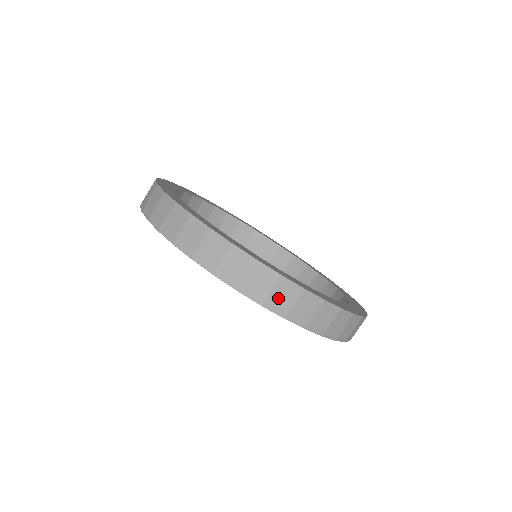
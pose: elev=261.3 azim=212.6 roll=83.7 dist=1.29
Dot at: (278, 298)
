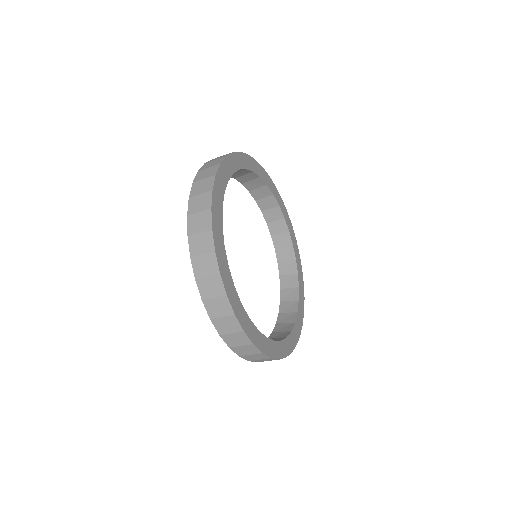
Dot at: (224, 323)
